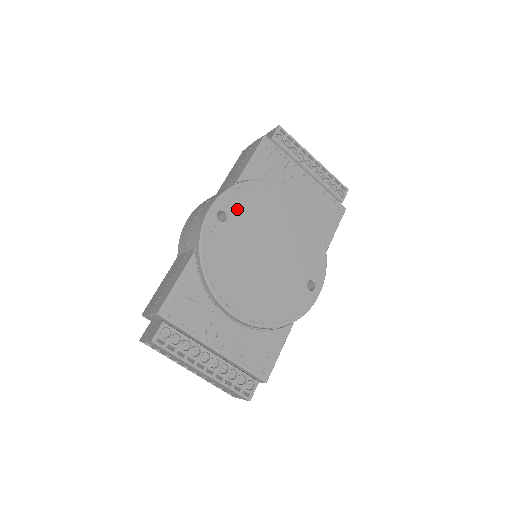
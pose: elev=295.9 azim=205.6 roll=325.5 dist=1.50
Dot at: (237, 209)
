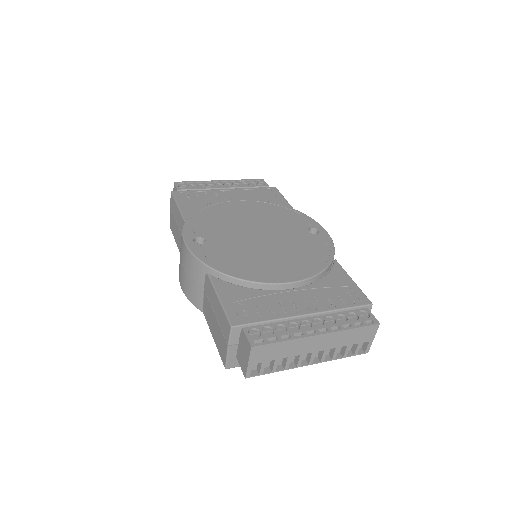
Dot at: (204, 231)
